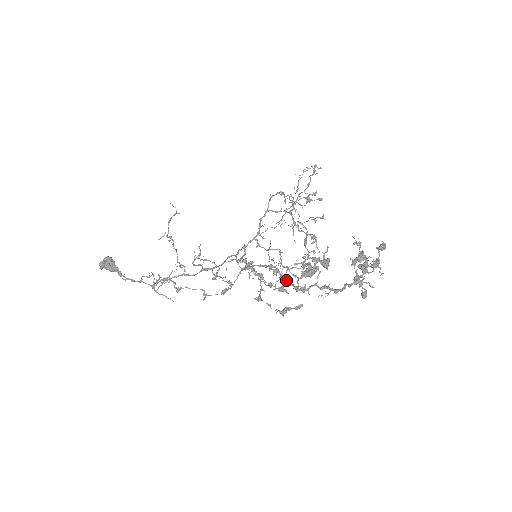
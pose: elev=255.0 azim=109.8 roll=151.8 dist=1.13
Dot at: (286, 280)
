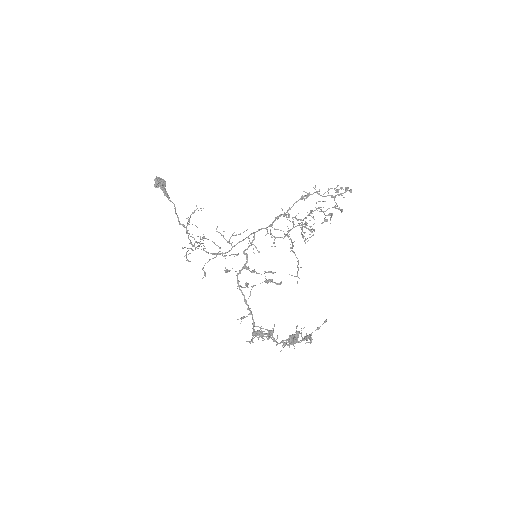
Dot at: occluded
